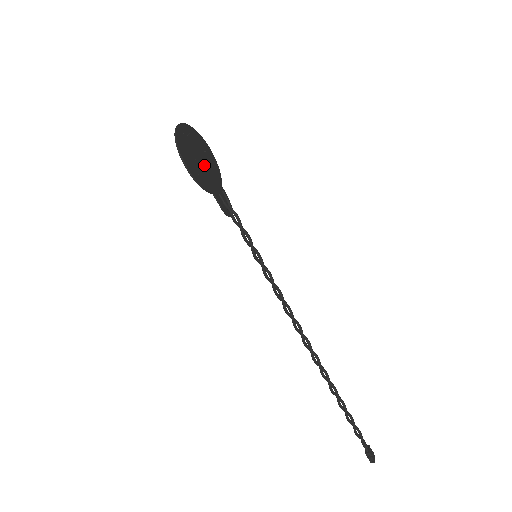
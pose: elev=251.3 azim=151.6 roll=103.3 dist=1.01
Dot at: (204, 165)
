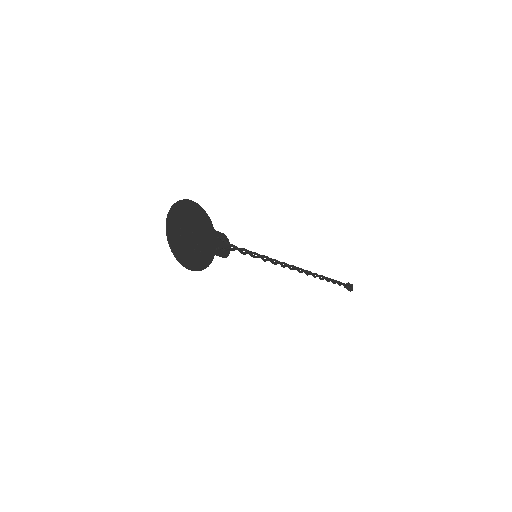
Dot at: (198, 236)
